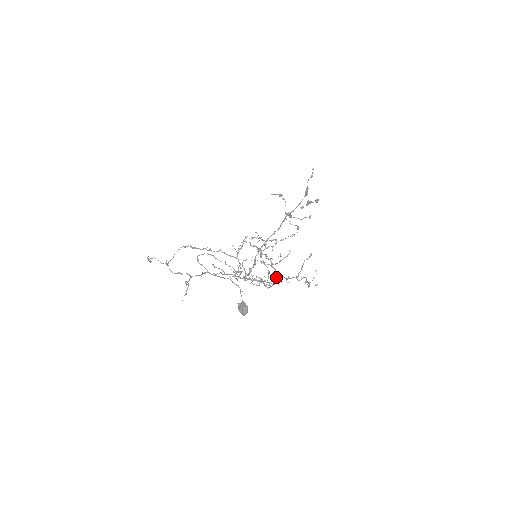
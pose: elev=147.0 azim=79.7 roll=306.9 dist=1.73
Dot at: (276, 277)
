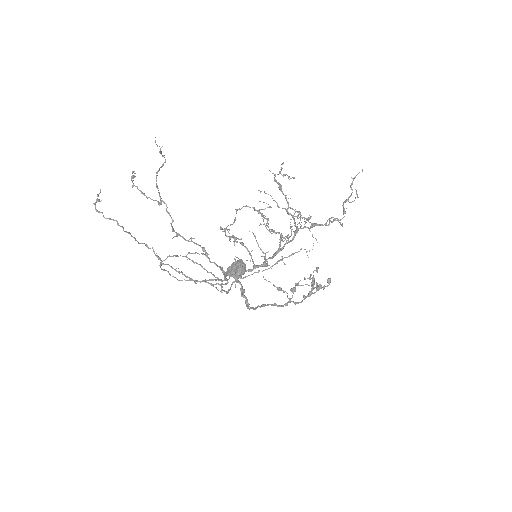
Dot at: (294, 231)
